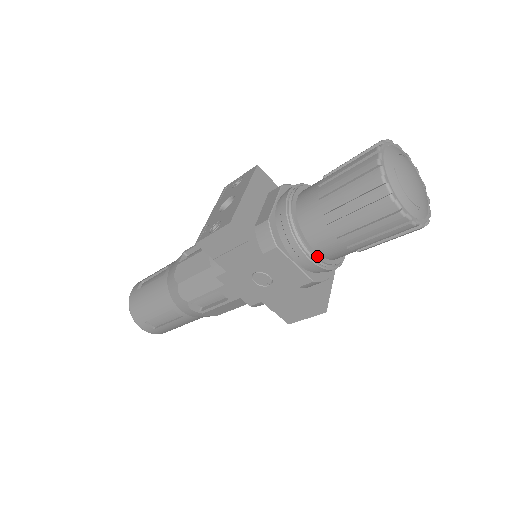
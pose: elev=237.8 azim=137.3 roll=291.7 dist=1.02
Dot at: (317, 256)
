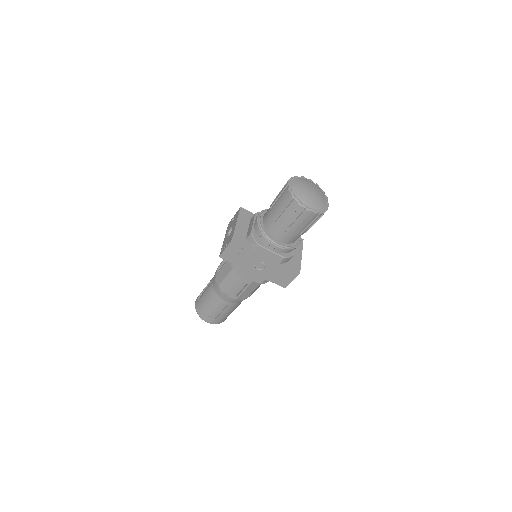
Dot at: (281, 244)
